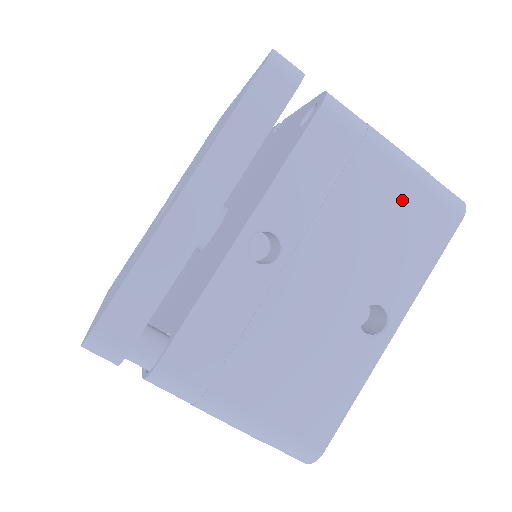
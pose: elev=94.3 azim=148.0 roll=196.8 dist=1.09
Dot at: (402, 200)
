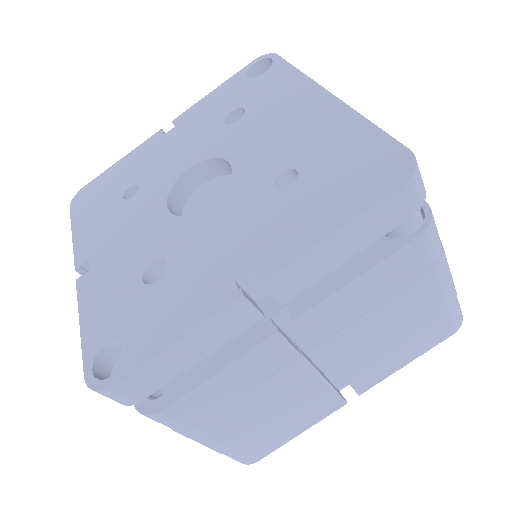
Dot at: occluded
